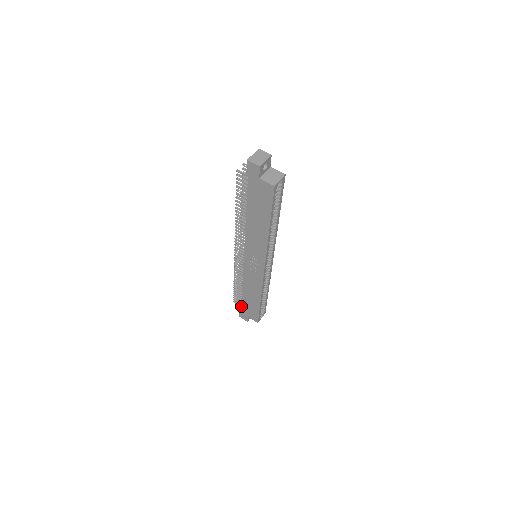
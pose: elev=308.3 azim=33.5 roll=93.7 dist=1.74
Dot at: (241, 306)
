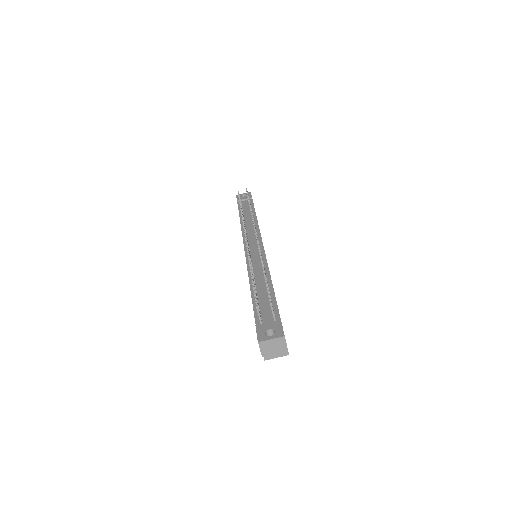
Dot at: (238, 206)
